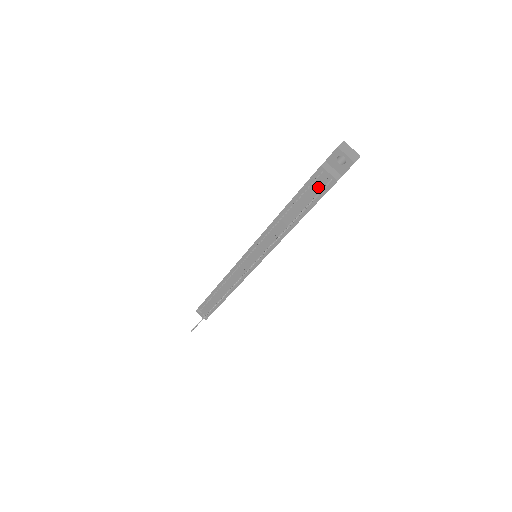
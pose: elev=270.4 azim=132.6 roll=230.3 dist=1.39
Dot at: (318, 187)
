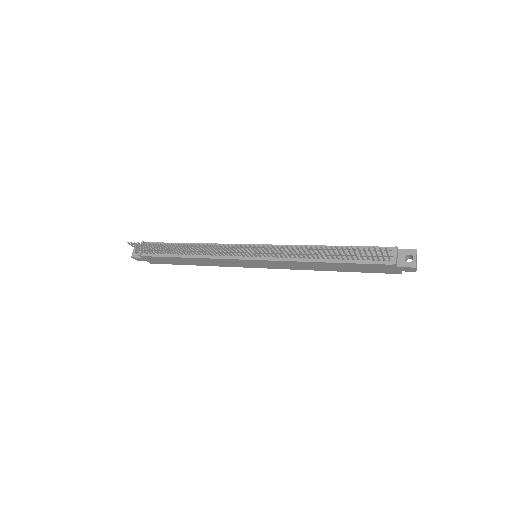
Dot at: (378, 255)
